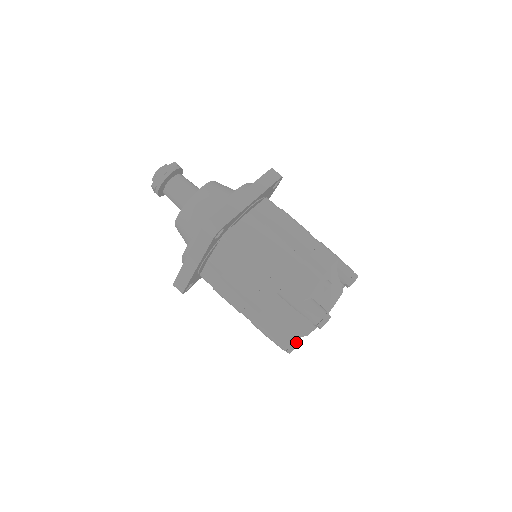
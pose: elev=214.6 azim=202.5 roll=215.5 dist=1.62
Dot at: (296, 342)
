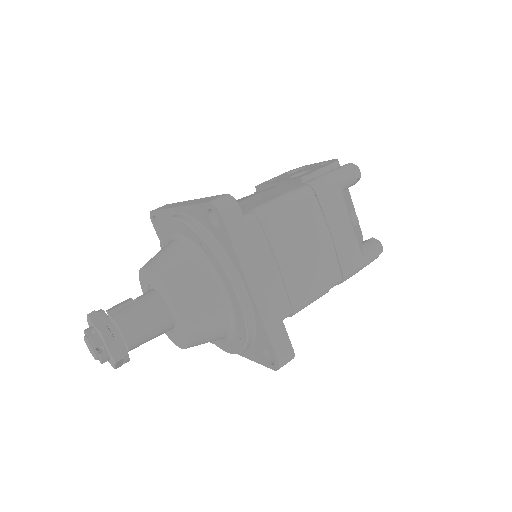
Dot at: occluded
